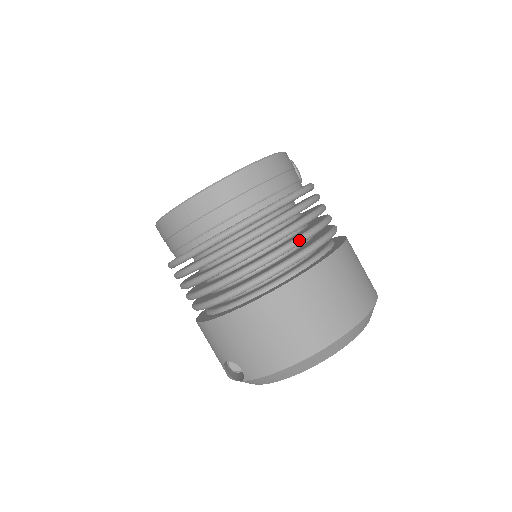
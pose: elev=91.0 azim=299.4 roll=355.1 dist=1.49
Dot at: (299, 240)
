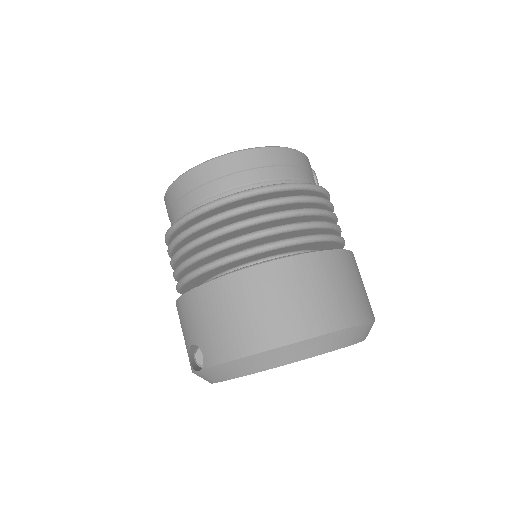
Dot at: (294, 225)
